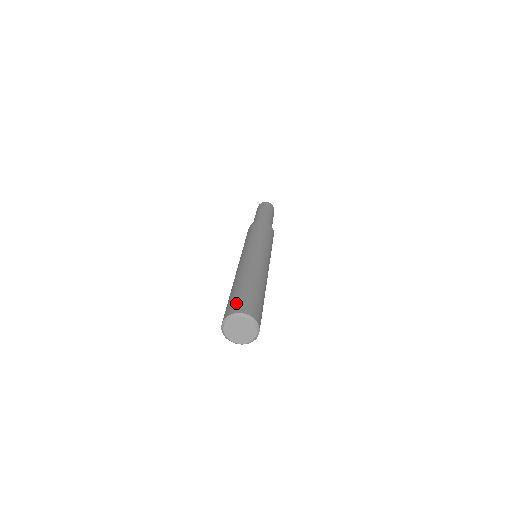
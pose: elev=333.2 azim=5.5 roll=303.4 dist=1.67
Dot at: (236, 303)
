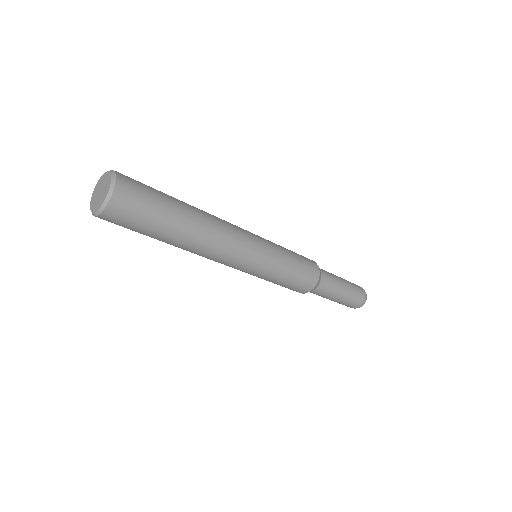
Dot at: occluded
